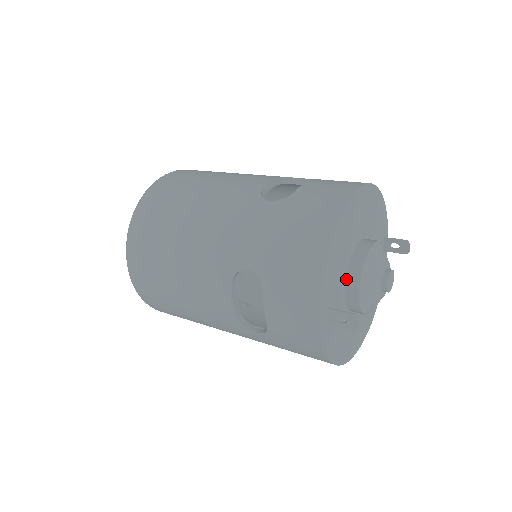
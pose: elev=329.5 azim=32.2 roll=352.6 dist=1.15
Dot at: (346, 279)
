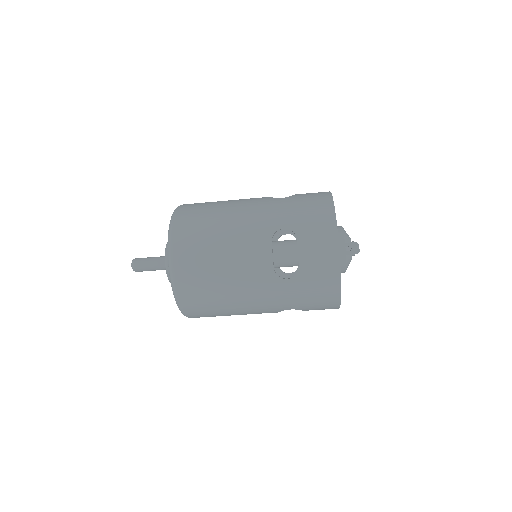
Dot at: occluded
